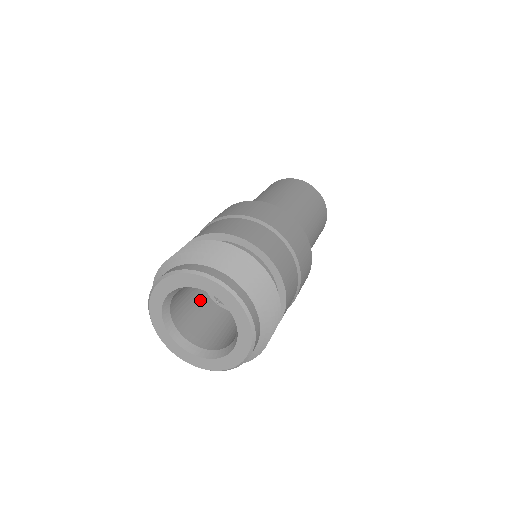
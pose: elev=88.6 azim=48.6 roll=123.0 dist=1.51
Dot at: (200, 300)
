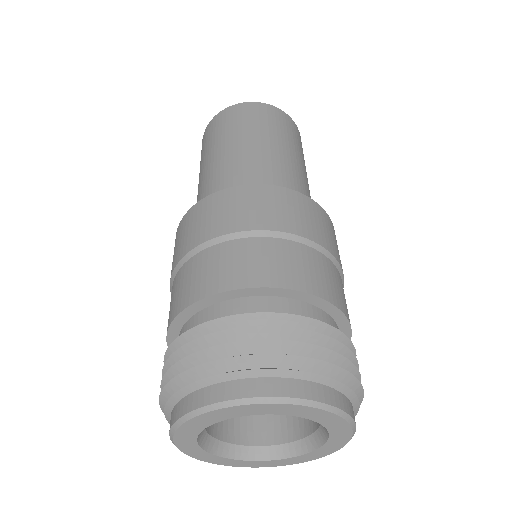
Dot at: occluded
